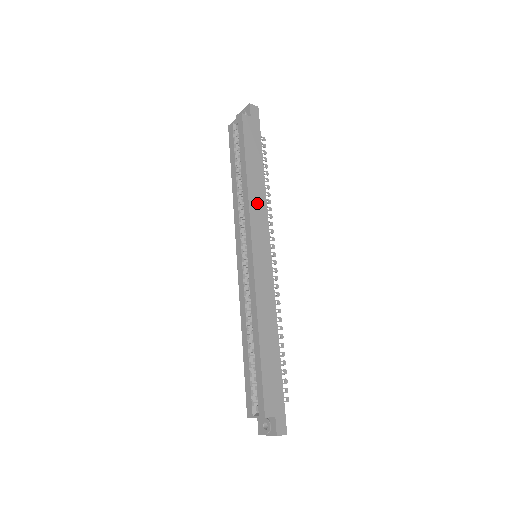
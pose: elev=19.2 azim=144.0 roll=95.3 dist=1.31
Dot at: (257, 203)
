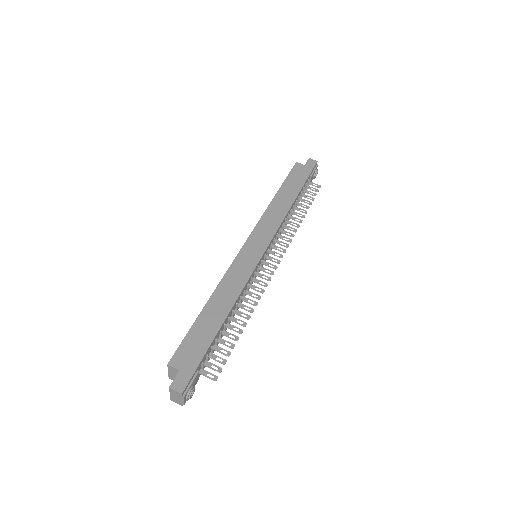
Dot at: (273, 215)
